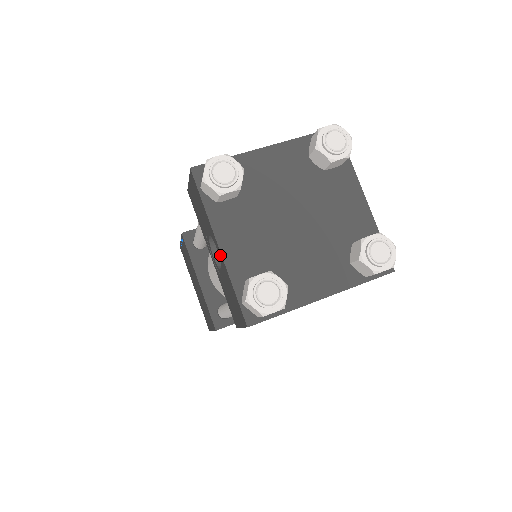
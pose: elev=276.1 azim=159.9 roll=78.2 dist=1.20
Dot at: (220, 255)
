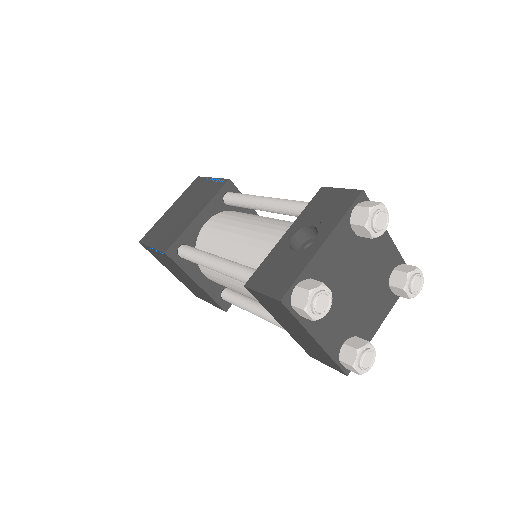
Dot at: (316, 247)
